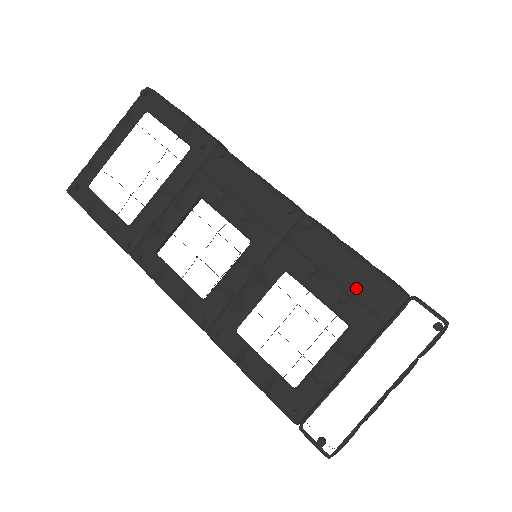
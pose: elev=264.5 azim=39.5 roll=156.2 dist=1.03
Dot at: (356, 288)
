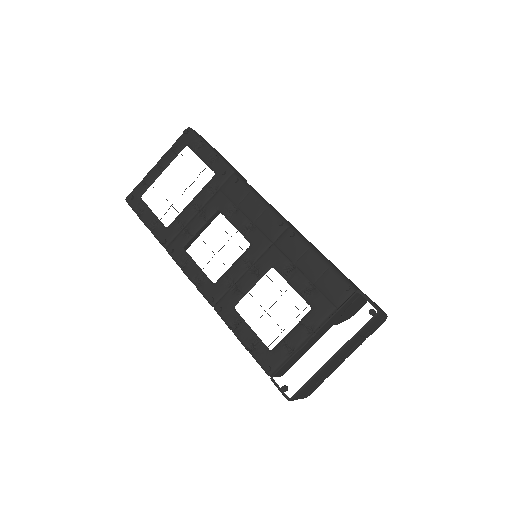
Dot at: (320, 282)
